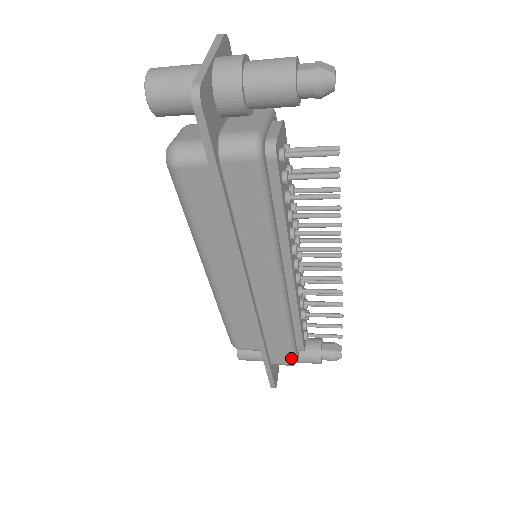
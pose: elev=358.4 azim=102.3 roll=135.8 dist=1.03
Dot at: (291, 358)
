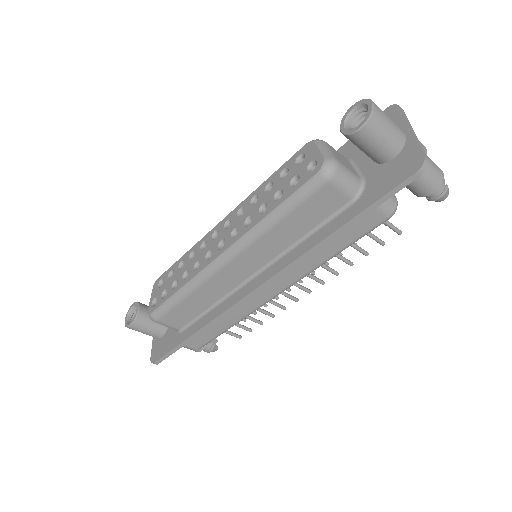
Dot at: (204, 345)
